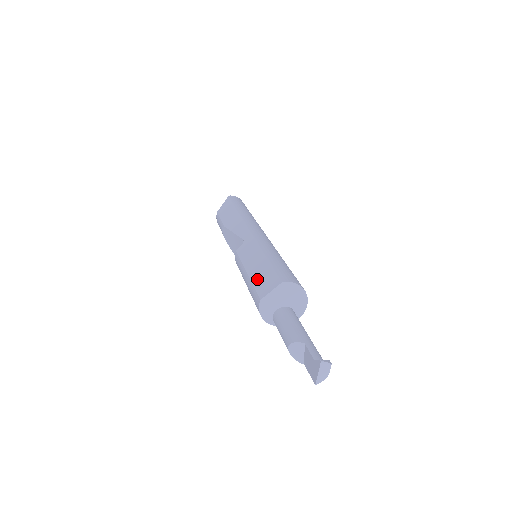
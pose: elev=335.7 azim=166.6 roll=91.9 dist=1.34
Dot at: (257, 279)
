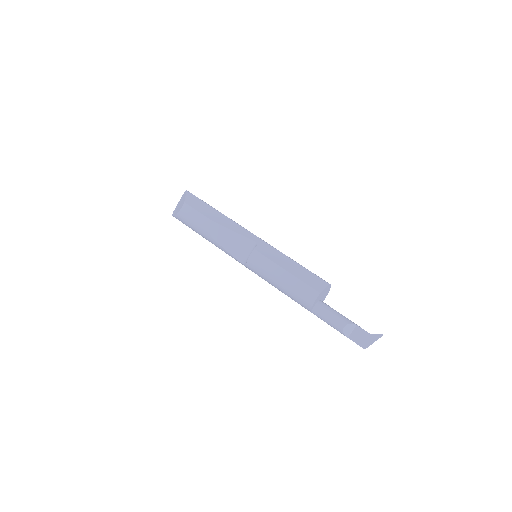
Dot at: (303, 277)
